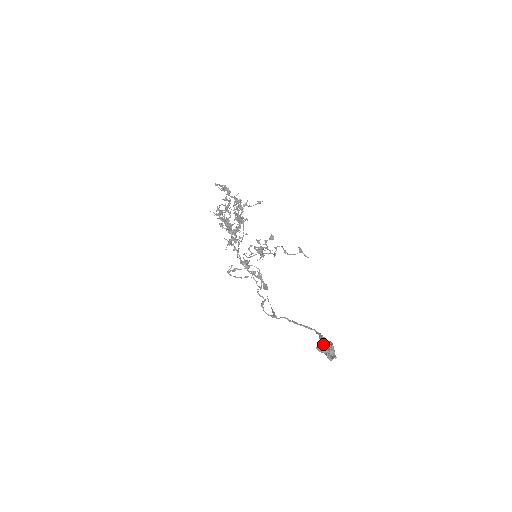
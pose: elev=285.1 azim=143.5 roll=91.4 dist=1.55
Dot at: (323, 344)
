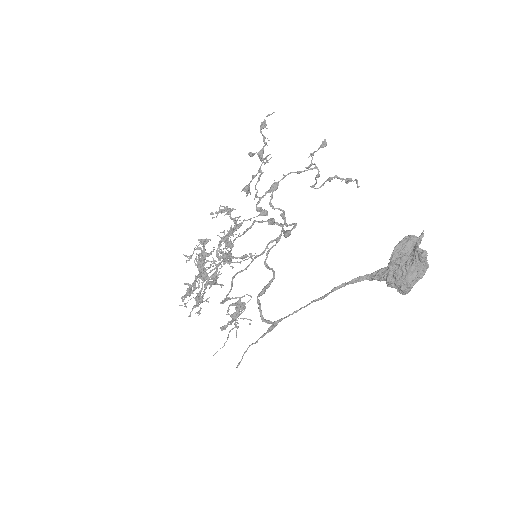
Dot at: (399, 258)
